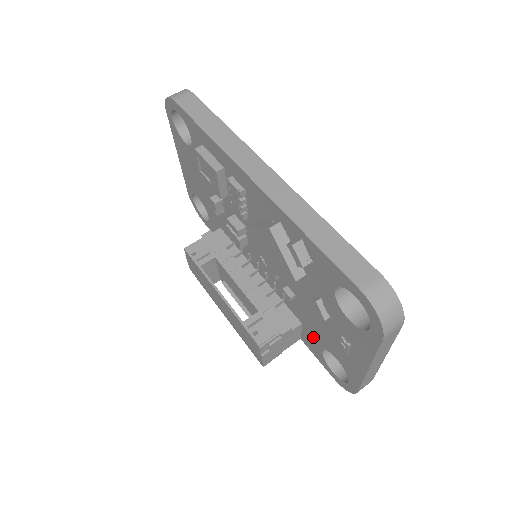
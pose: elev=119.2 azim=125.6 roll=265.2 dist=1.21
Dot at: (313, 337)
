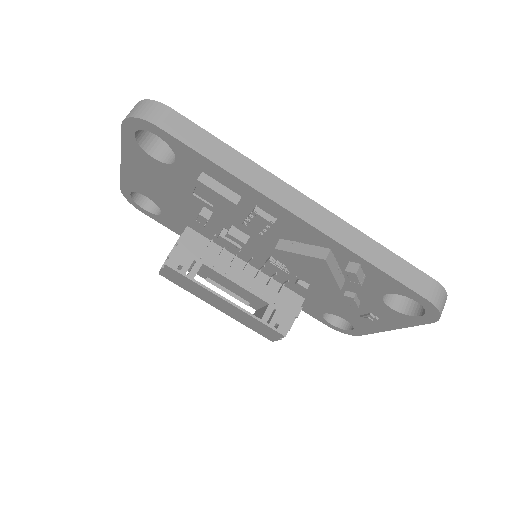
Dot at: (316, 306)
